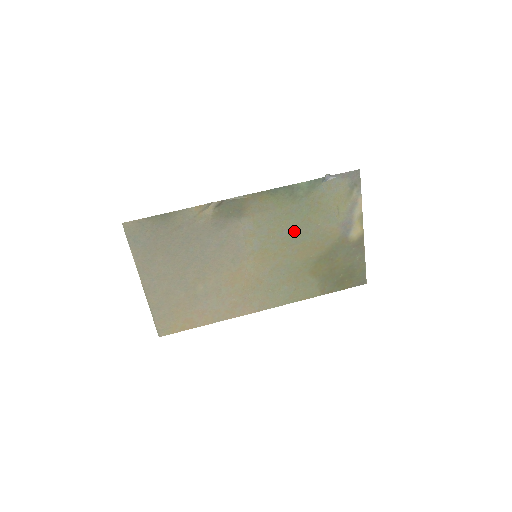
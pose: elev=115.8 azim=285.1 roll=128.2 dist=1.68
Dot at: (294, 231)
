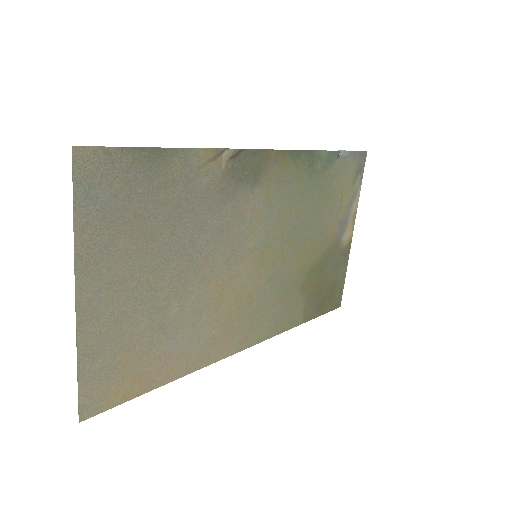
Dot at: (300, 222)
